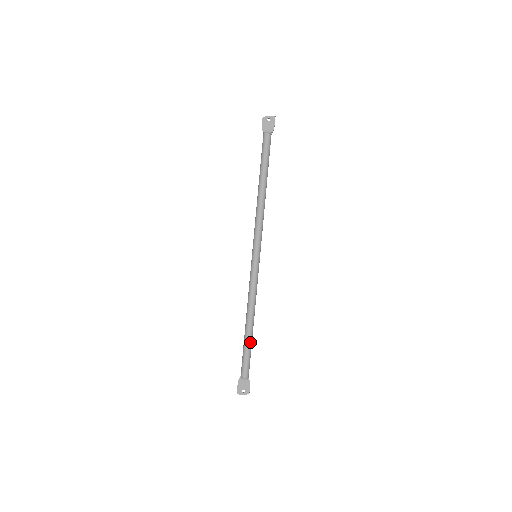
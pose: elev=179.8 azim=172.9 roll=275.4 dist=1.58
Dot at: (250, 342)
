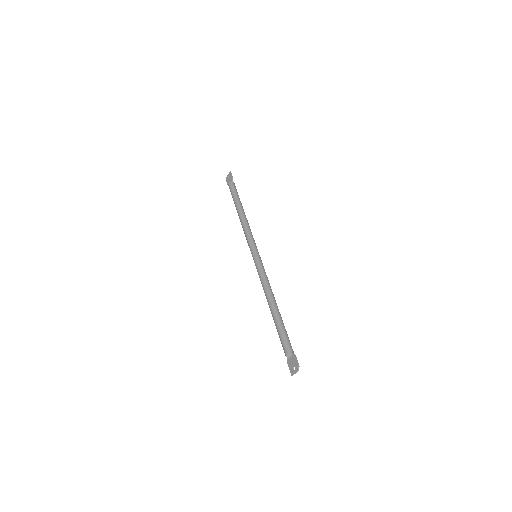
Dot at: (278, 320)
